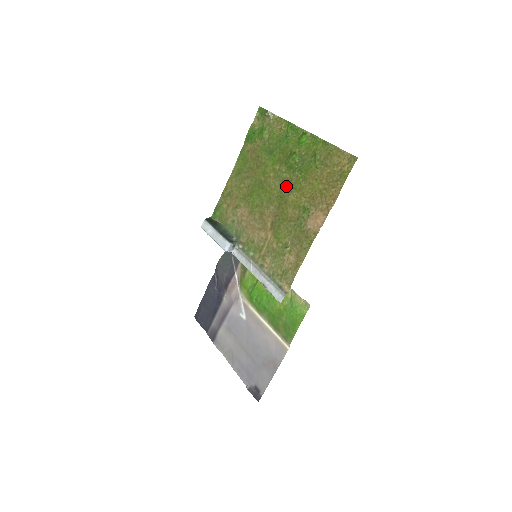
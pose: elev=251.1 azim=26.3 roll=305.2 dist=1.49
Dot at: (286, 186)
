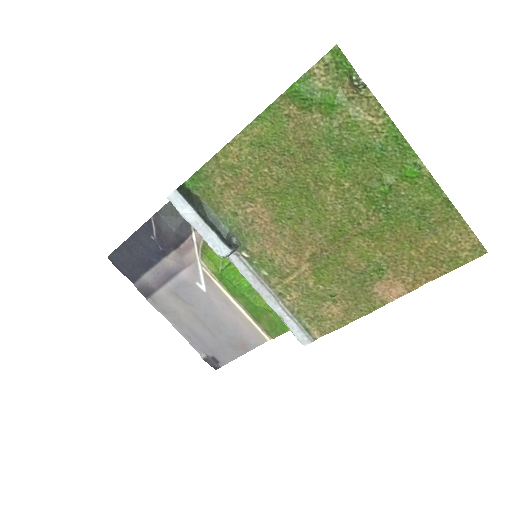
Dot at: (355, 222)
